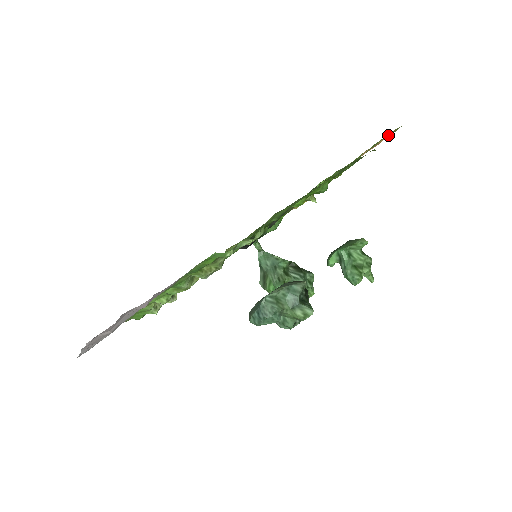
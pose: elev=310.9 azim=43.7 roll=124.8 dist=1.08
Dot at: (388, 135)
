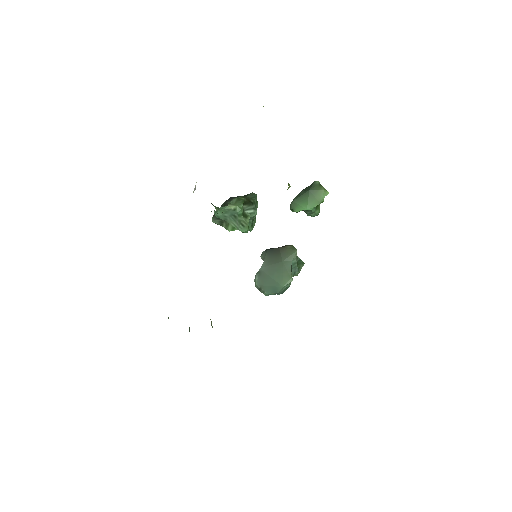
Dot at: occluded
